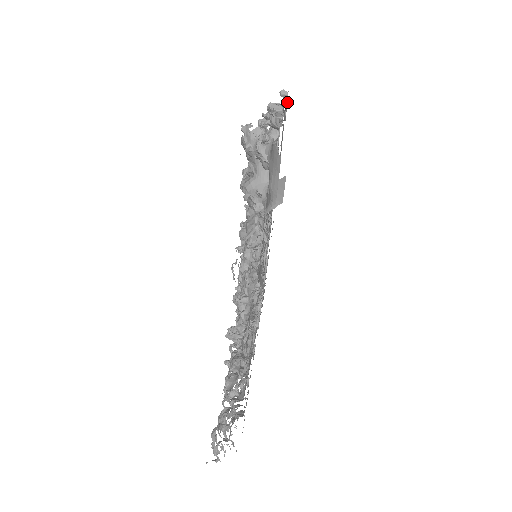
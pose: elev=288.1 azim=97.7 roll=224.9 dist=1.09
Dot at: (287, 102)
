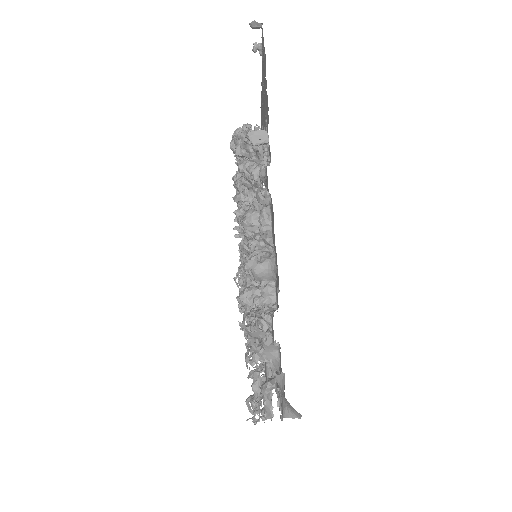
Dot at: (264, 51)
